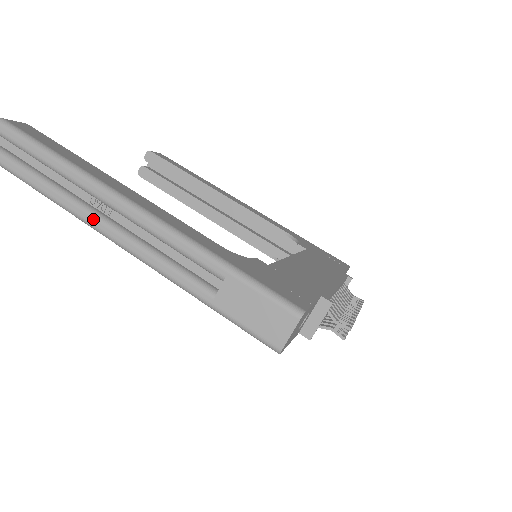
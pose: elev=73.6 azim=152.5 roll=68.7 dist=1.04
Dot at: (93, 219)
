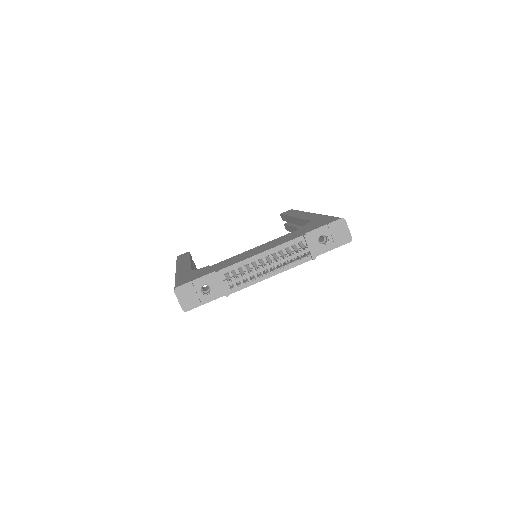
Dot at: occluded
